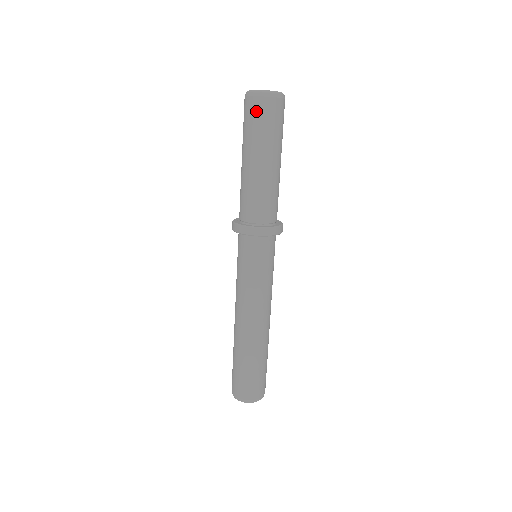
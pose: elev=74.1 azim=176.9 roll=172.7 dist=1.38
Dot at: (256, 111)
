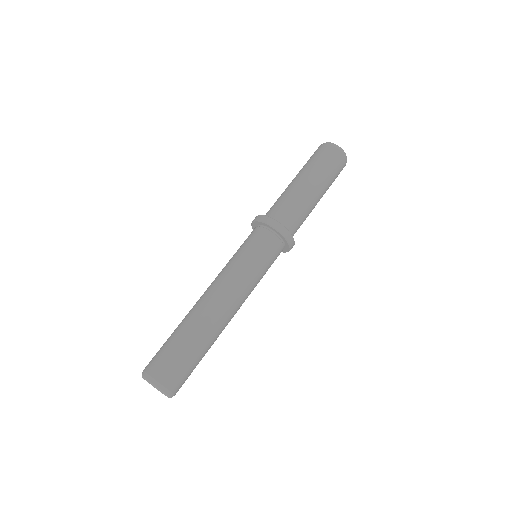
Dot at: (330, 155)
